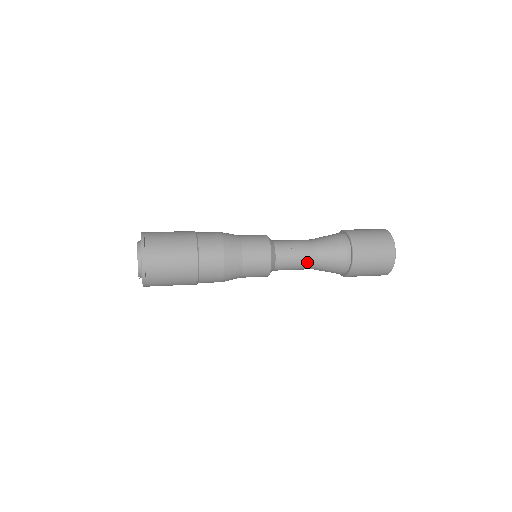
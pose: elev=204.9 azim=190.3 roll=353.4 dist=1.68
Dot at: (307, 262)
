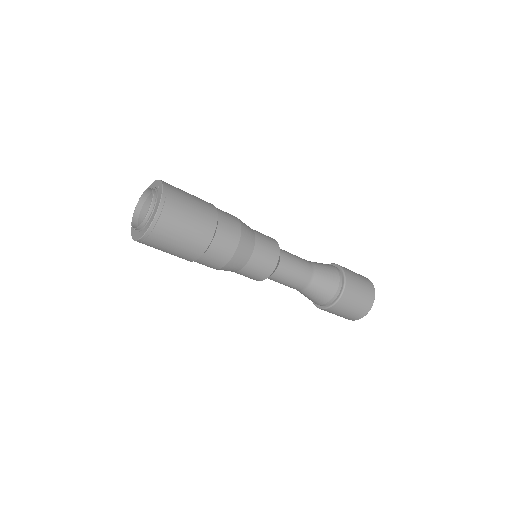
Dot at: (292, 287)
